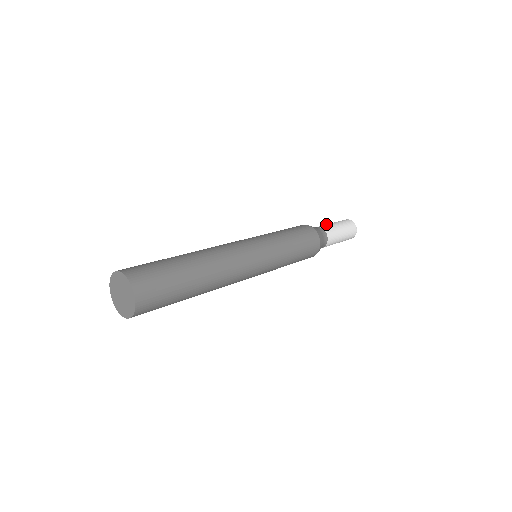
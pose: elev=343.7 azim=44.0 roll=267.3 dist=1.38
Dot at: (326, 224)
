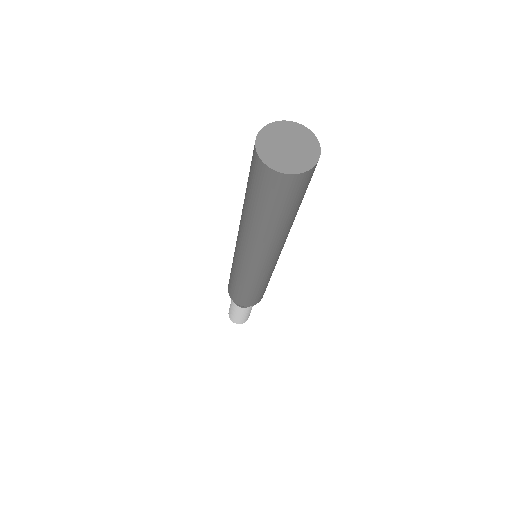
Dot at: occluded
